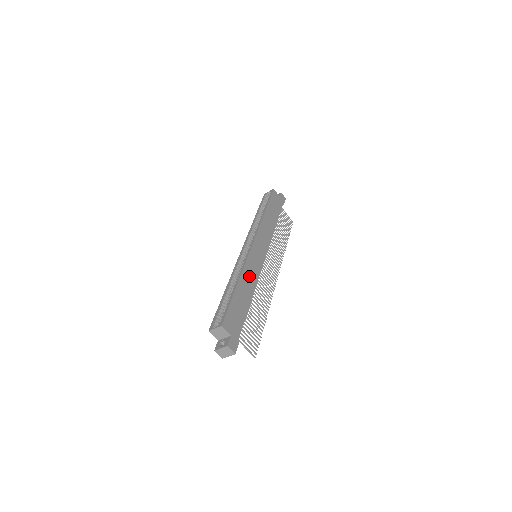
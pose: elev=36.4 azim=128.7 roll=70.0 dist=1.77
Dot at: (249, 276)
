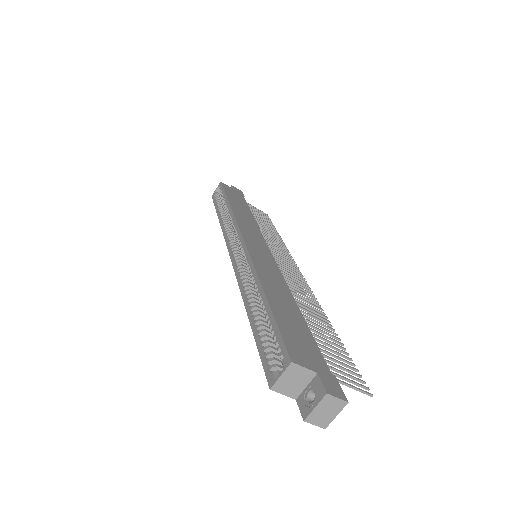
Dot at: (270, 277)
